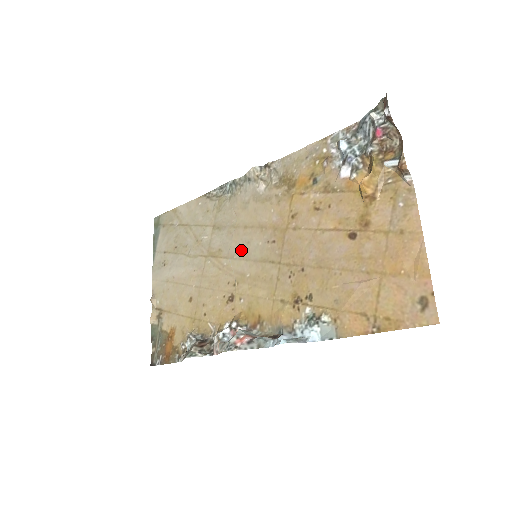
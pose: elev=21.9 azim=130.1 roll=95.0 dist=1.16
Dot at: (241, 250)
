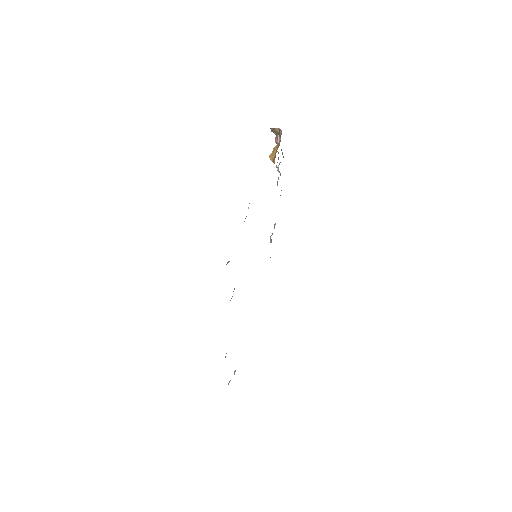
Dot at: occluded
